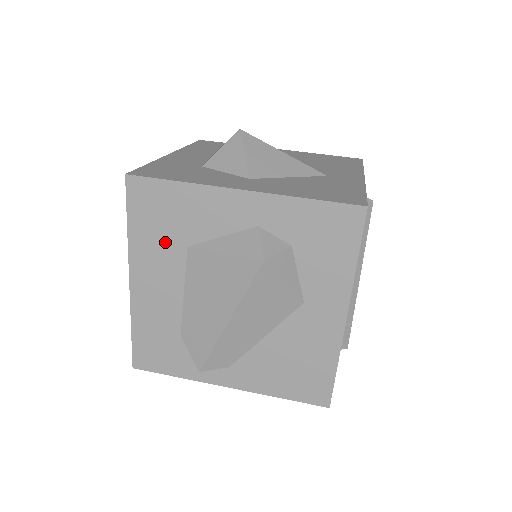
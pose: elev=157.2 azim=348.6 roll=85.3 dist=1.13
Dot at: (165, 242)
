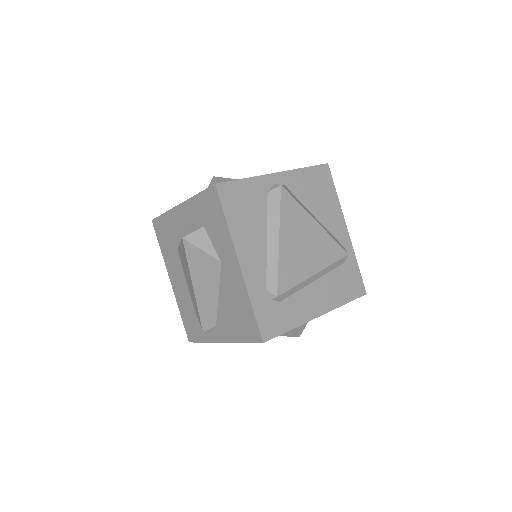
Dot at: (171, 251)
